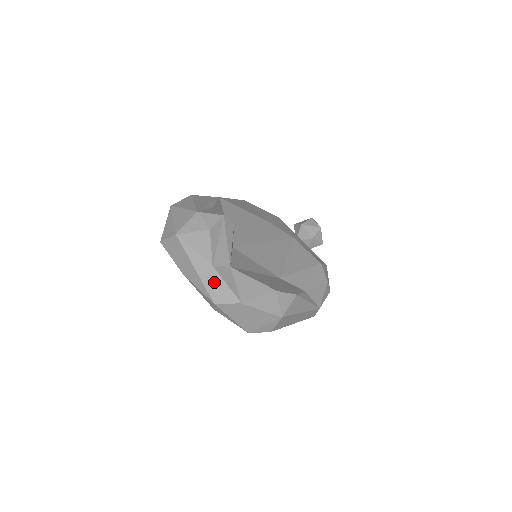
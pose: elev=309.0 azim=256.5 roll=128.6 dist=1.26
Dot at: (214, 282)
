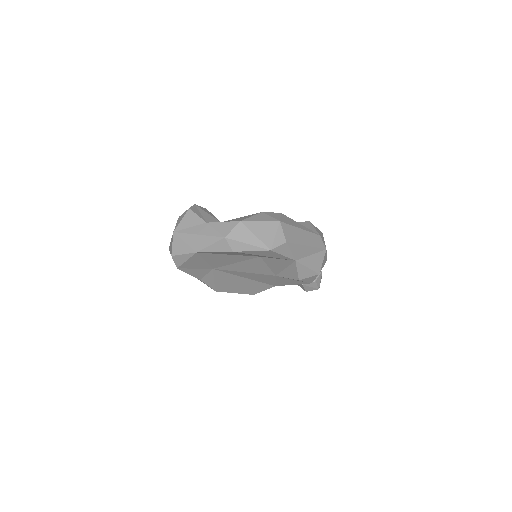
Dot at: (214, 228)
